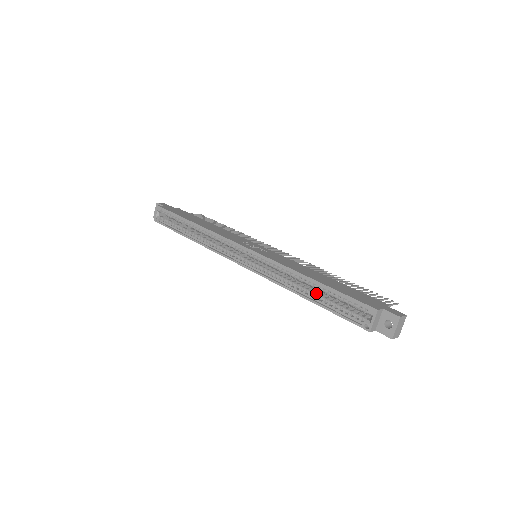
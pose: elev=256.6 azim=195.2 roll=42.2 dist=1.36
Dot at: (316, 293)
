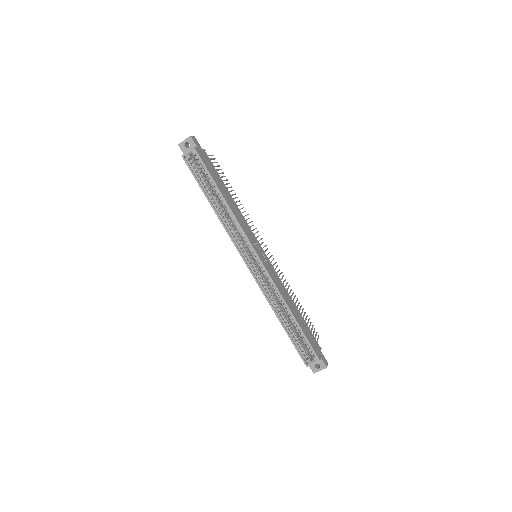
Dot at: (289, 323)
